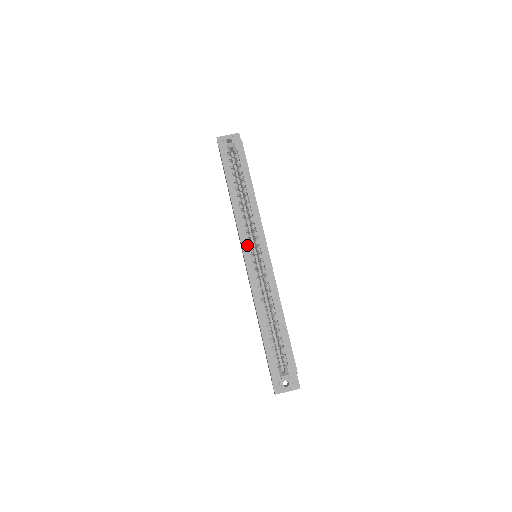
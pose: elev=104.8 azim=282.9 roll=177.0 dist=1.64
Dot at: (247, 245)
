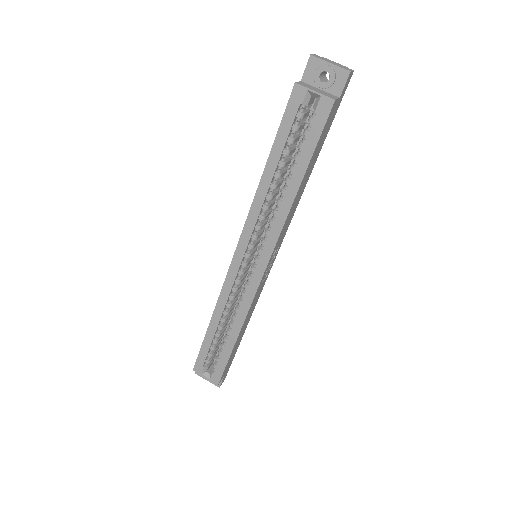
Dot at: (245, 247)
